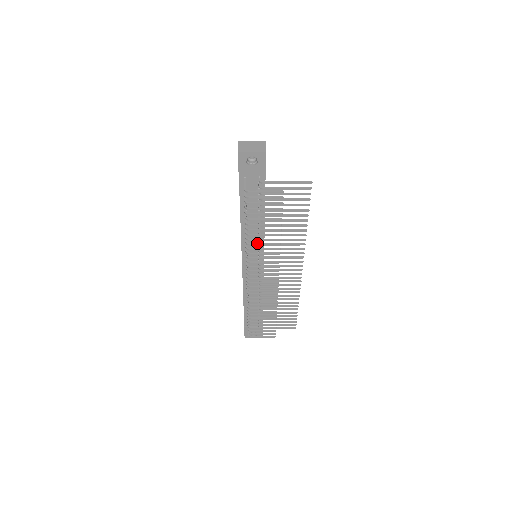
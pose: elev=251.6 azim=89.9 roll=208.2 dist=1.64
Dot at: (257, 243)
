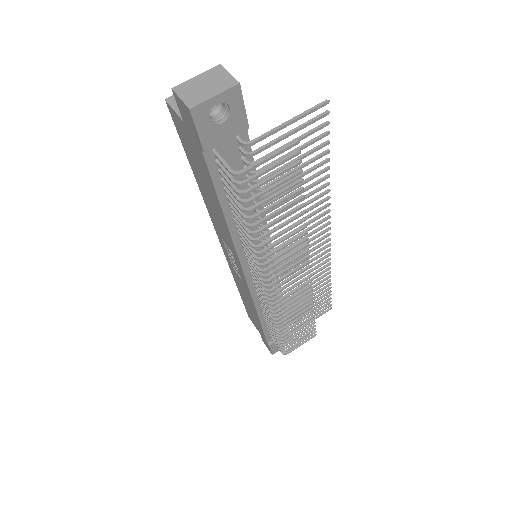
Dot at: (272, 244)
